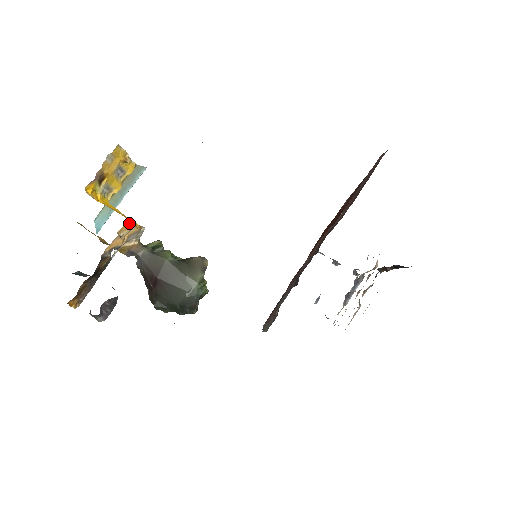
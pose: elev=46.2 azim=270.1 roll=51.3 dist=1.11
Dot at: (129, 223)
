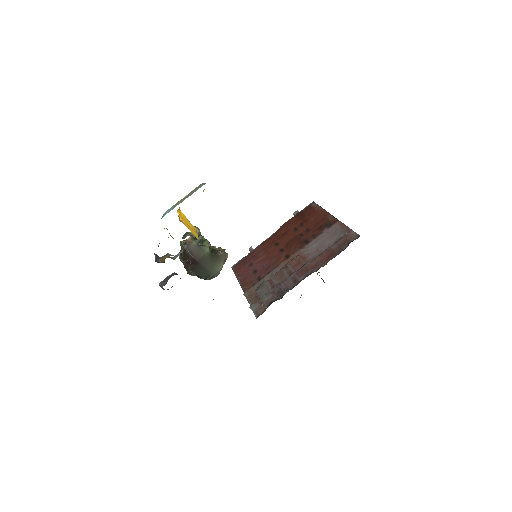
Dot at: occluded
